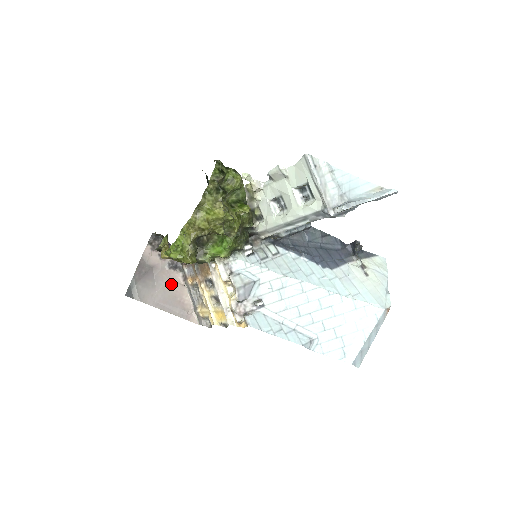
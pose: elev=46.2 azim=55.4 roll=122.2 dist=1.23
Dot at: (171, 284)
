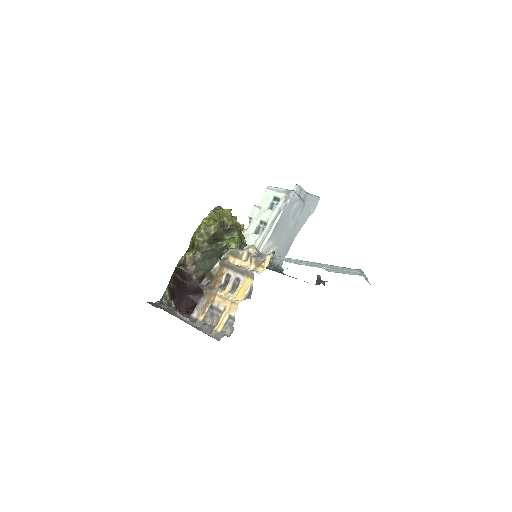
Dot at: occluded
